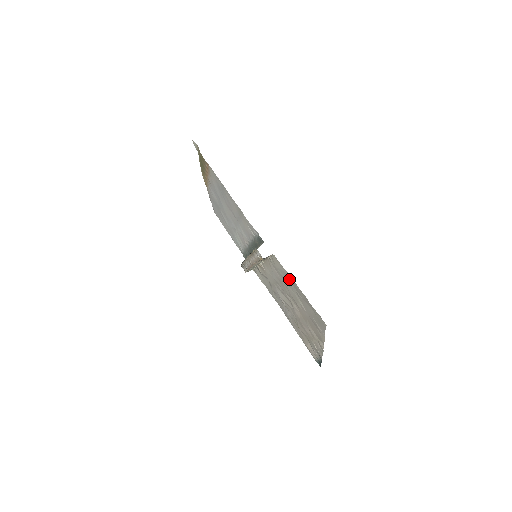
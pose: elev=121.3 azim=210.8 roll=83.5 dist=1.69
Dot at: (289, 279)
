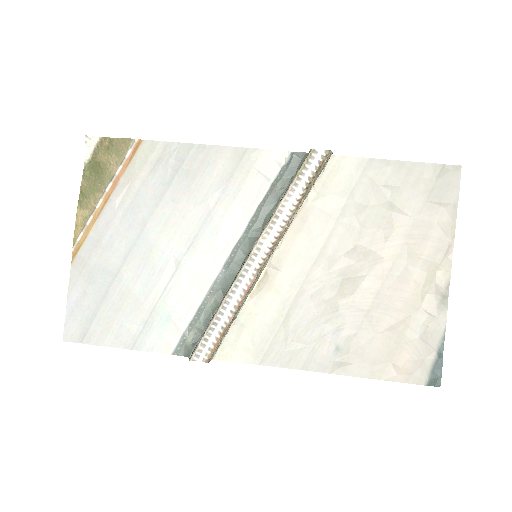
Dot at: (368, 176)
